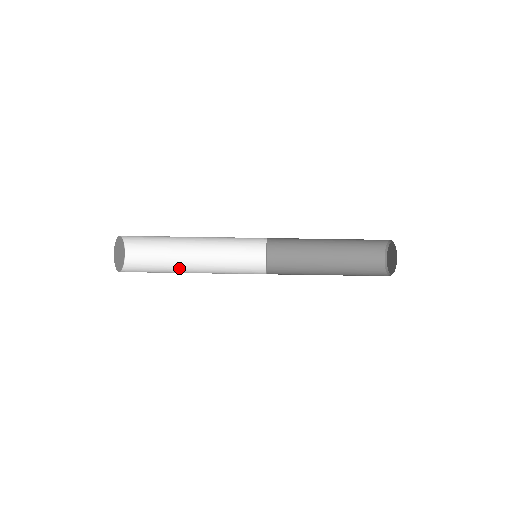
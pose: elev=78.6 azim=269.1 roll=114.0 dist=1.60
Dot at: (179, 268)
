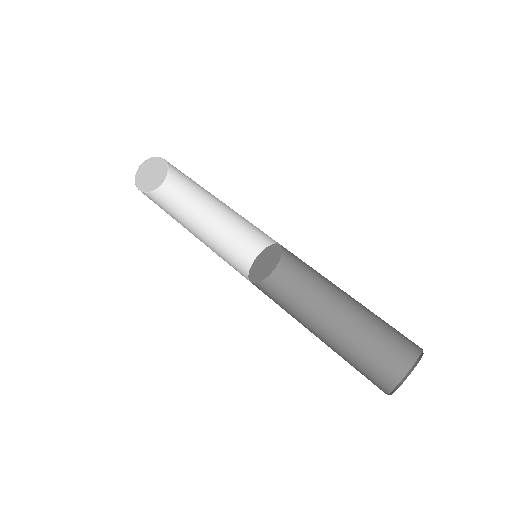
Dot at: occluded
